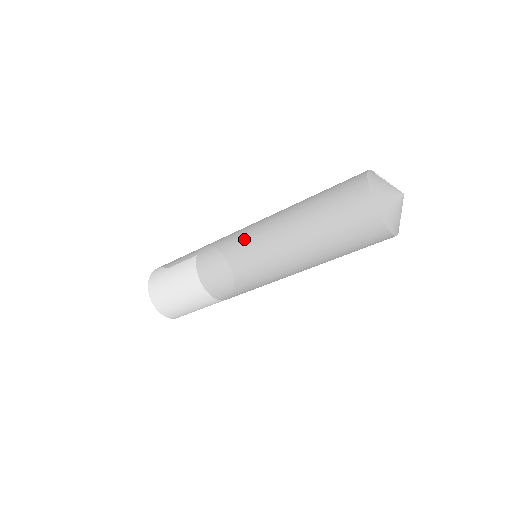
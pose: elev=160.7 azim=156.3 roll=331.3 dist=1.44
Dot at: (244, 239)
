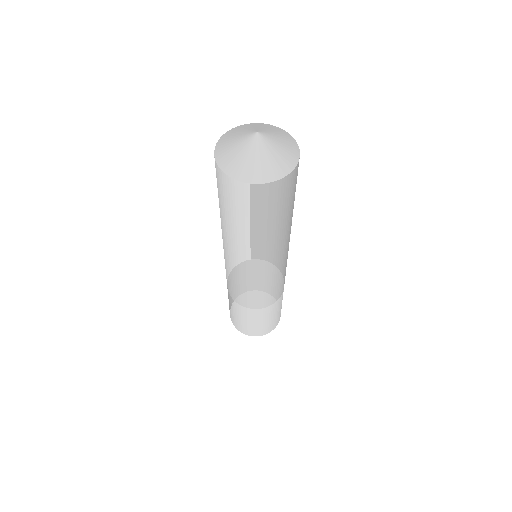
Dot at: occluded
